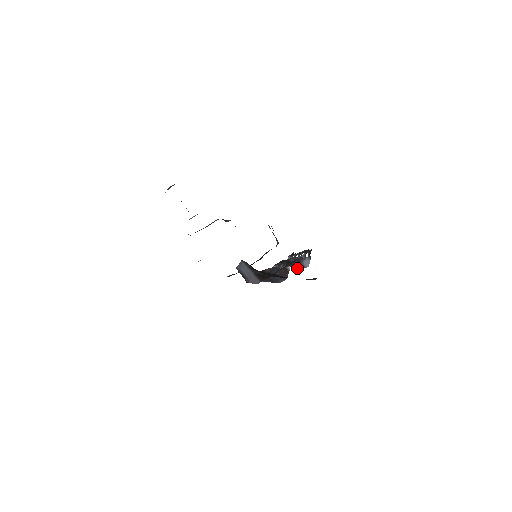
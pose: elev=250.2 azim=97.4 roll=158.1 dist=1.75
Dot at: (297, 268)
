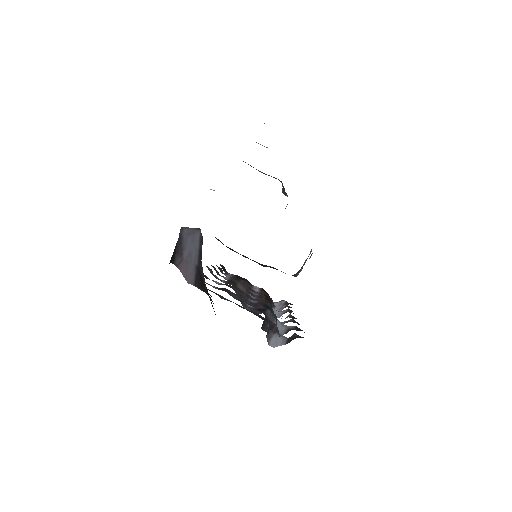
Dot at: (268, 325)
